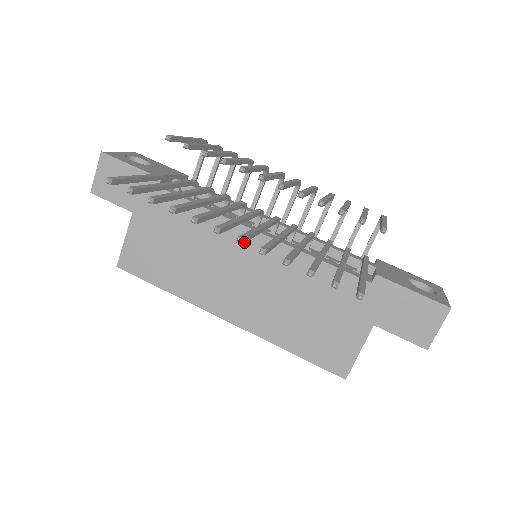
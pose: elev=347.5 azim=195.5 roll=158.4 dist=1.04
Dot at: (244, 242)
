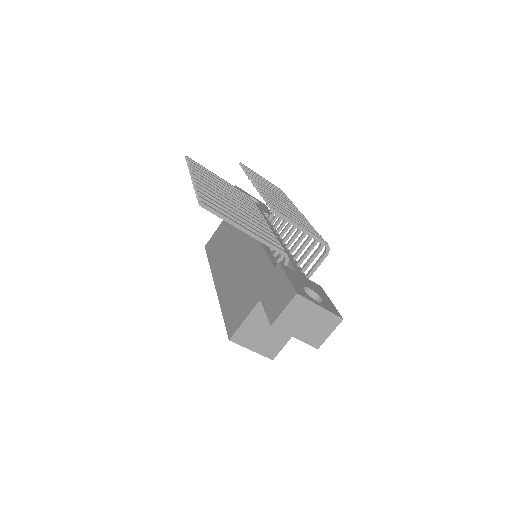
Dot at: occluded
